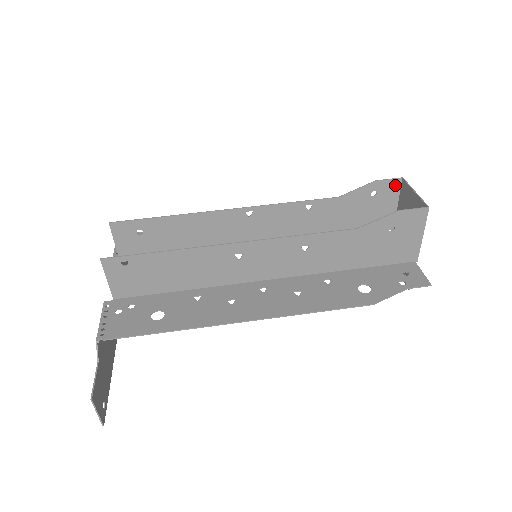
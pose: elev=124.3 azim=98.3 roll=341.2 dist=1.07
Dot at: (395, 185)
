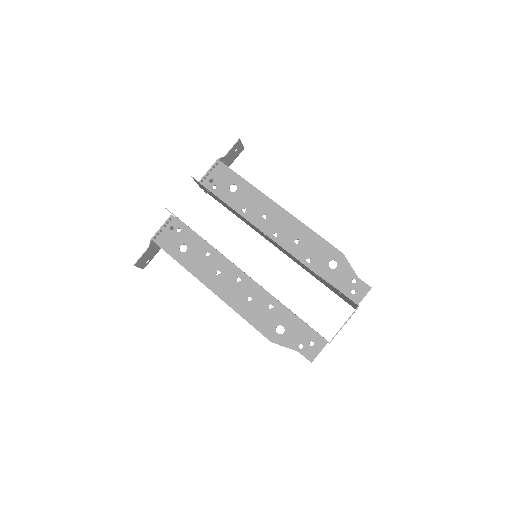
Dot at: (354, 303)
